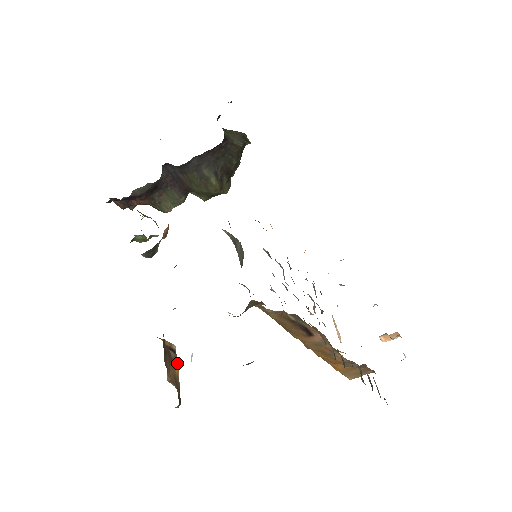
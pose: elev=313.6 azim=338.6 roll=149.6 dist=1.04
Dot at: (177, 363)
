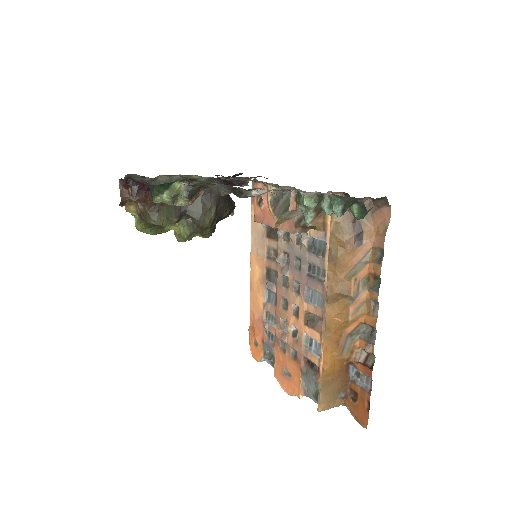
Dot at: occluded
